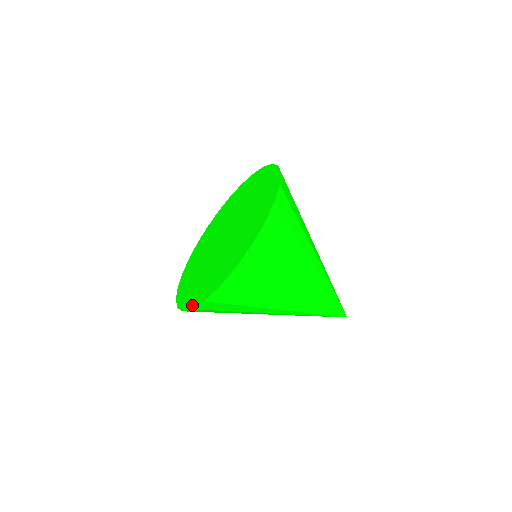
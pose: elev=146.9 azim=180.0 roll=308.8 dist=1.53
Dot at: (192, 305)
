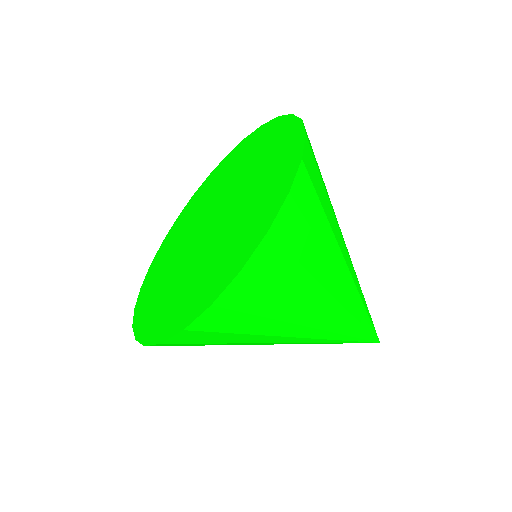
Dot at: (235, 270)
